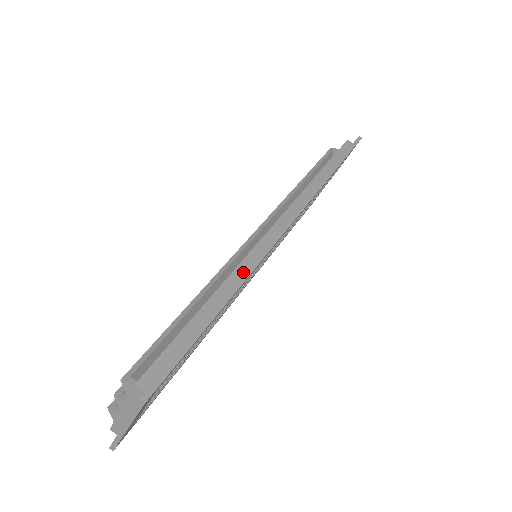
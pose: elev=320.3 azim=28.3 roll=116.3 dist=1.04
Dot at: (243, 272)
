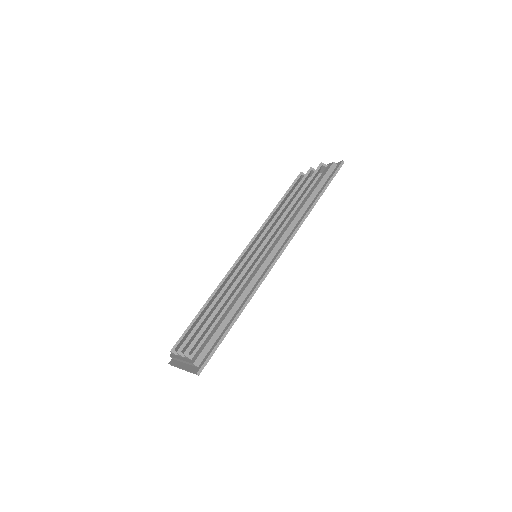
Dot at: (248, 292)
